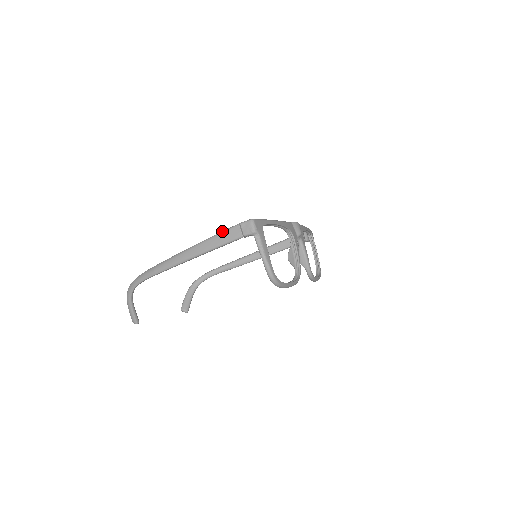
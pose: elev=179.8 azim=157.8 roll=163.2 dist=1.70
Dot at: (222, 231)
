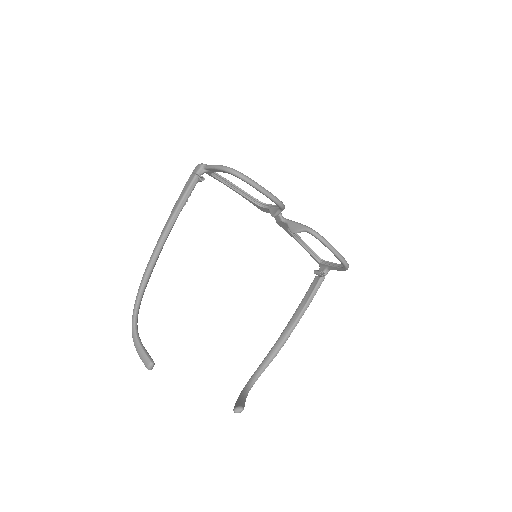
Dot at: (182, 191)
